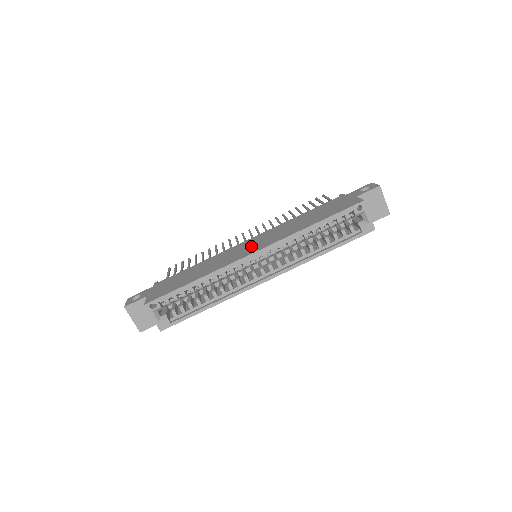
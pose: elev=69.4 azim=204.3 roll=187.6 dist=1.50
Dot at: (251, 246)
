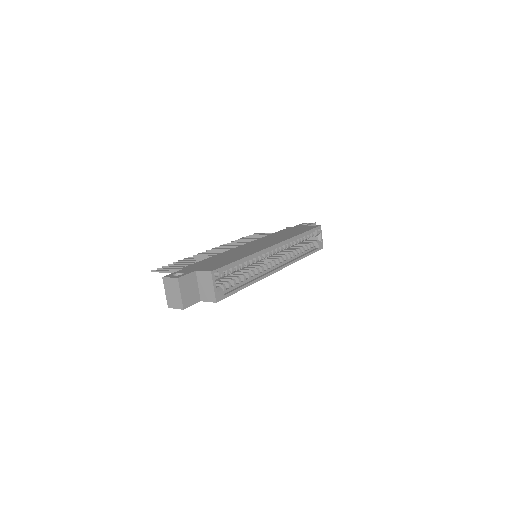
Dot at: (261, 244)
